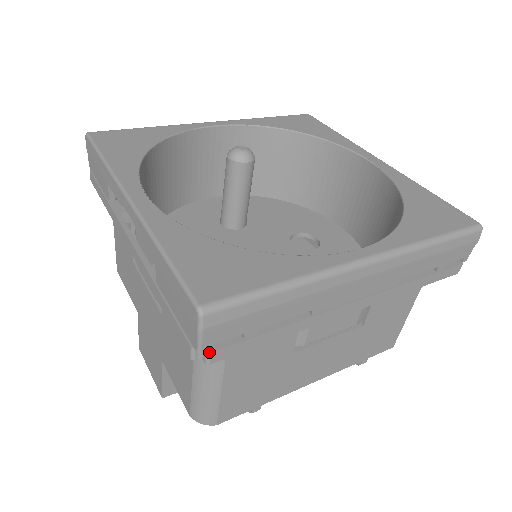
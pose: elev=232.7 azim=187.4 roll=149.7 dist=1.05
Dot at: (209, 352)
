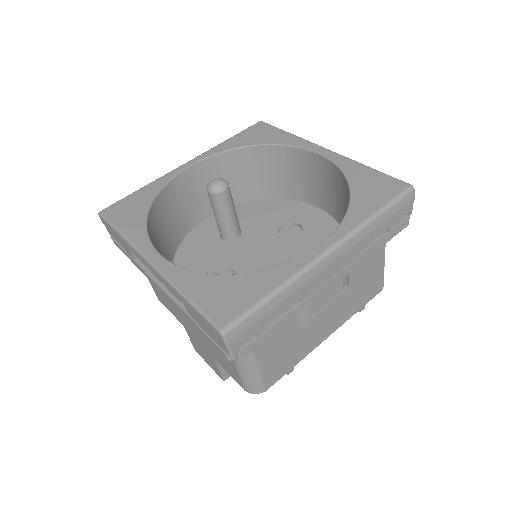
Dot at: (238, 353)
